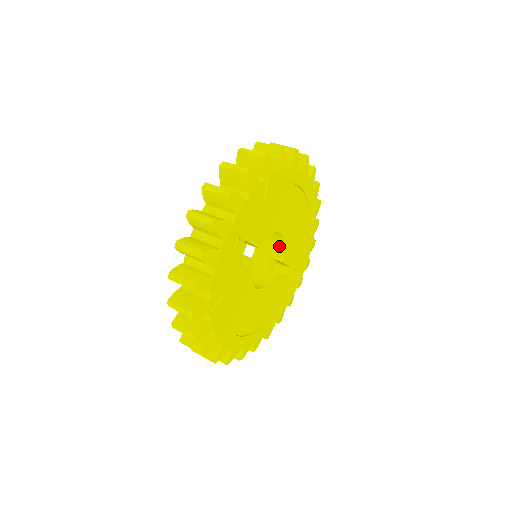
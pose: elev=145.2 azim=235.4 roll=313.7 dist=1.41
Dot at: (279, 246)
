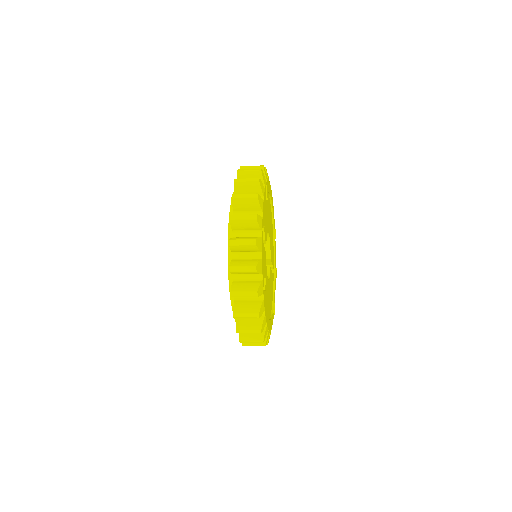
Dot at: (265, 247)
